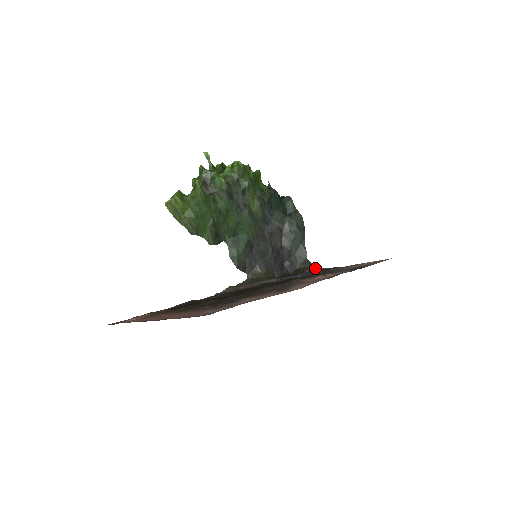
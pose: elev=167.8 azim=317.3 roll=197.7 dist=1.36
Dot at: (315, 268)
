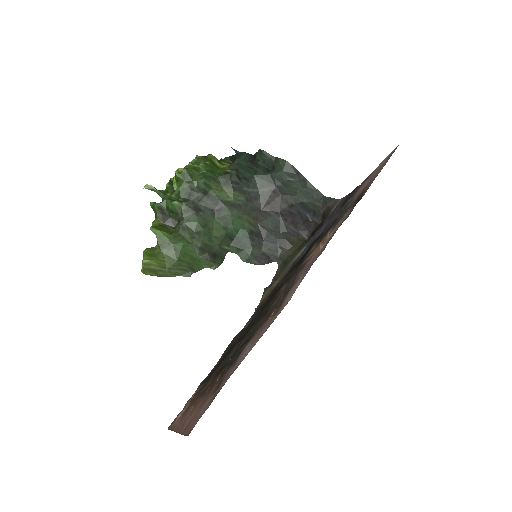
Dot at: (338, 201)
